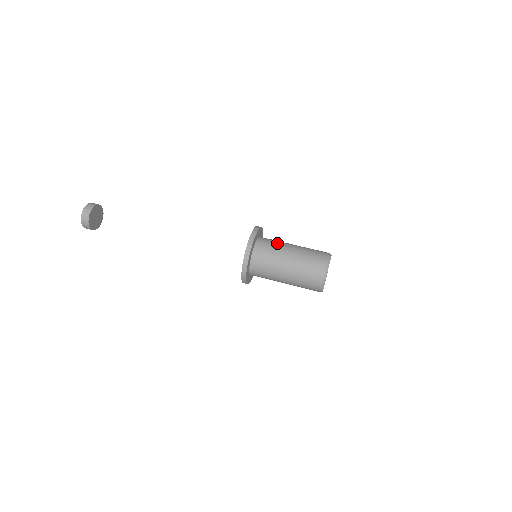
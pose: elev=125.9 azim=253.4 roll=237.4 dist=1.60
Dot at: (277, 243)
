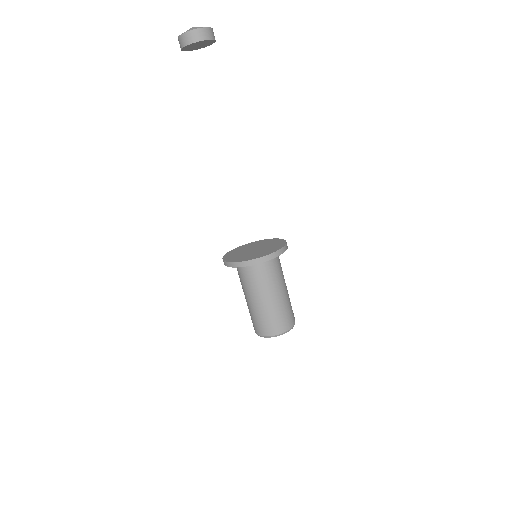
Dot at: occluded
